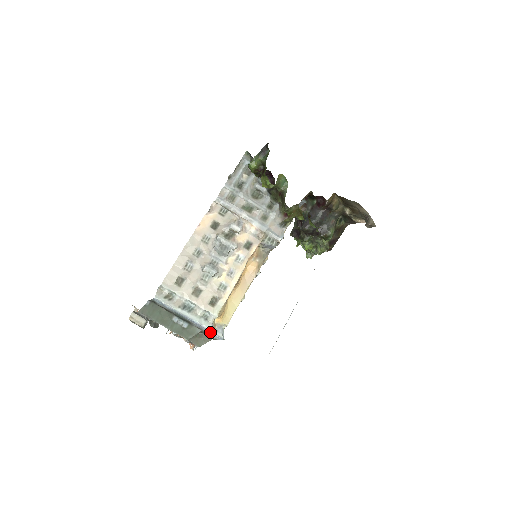
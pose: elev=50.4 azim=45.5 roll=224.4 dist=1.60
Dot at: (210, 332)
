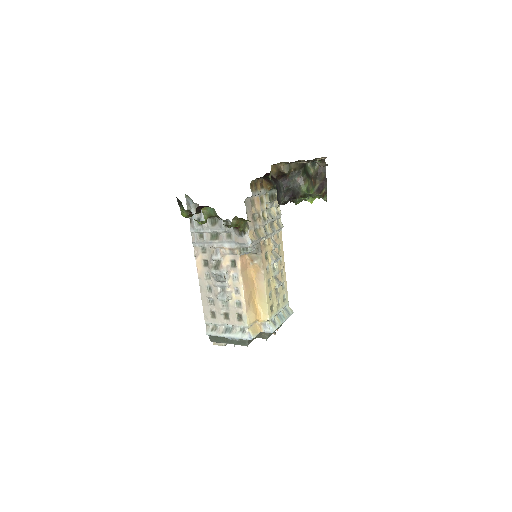
Dot at: occluded
